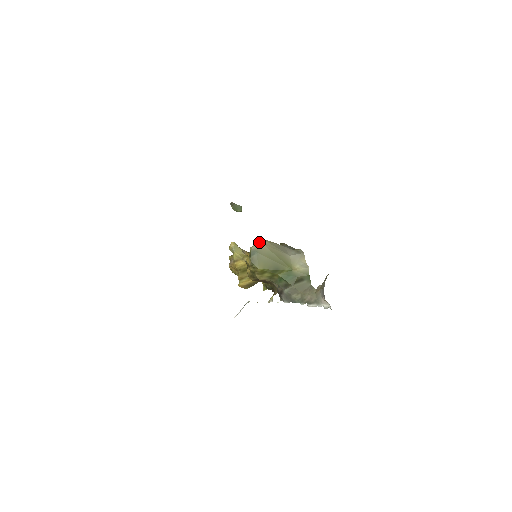
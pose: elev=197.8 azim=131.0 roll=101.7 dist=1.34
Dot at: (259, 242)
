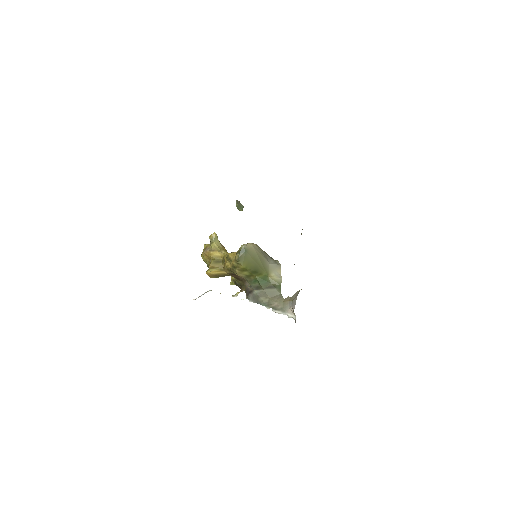
Dot at: (250, 243)
